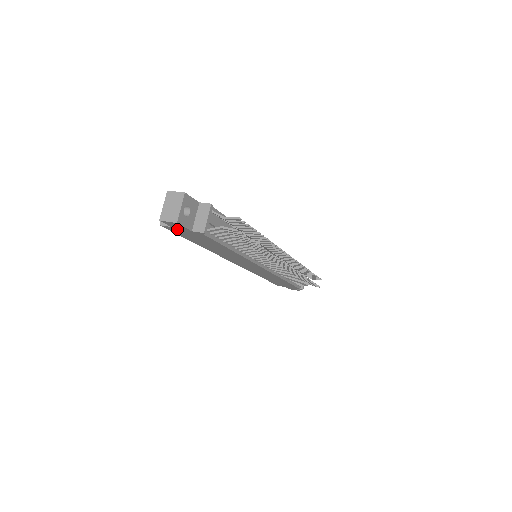
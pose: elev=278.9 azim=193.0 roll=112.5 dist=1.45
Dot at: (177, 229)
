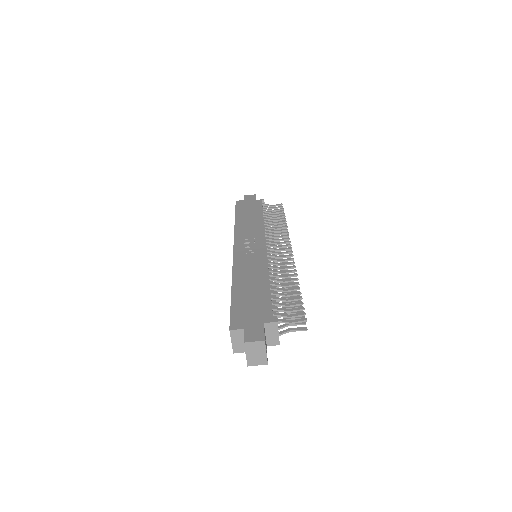
Dot at: occluded
